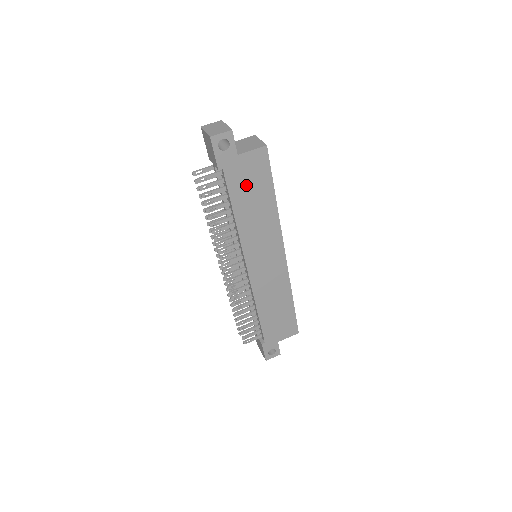
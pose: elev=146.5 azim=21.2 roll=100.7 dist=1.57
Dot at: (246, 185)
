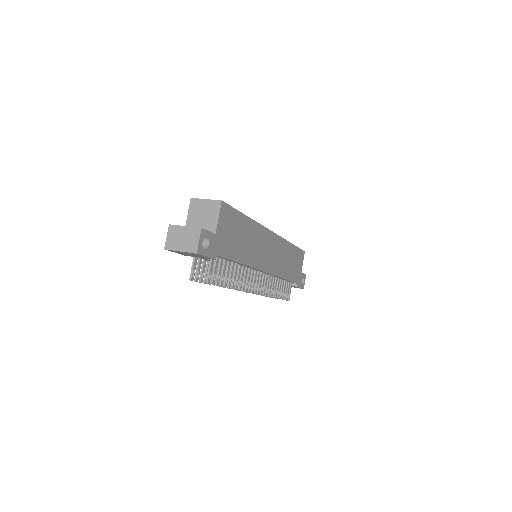
Dot at: (232, 239)
